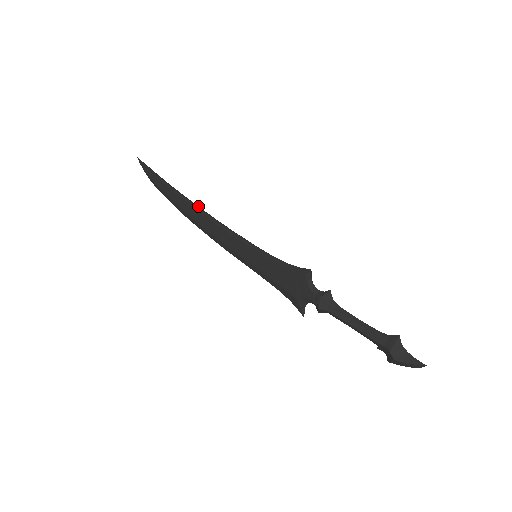
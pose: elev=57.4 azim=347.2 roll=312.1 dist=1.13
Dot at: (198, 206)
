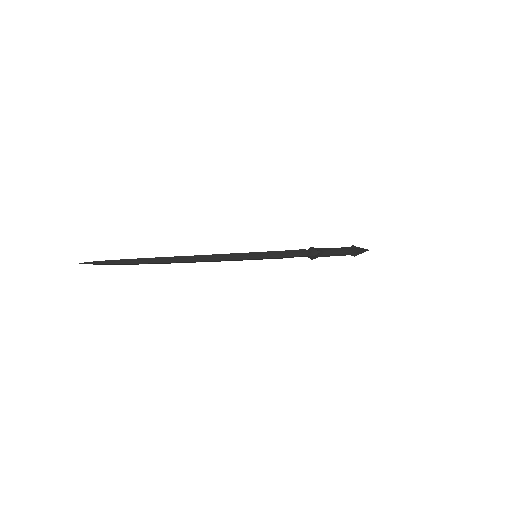
Dot at: (186, 256)
